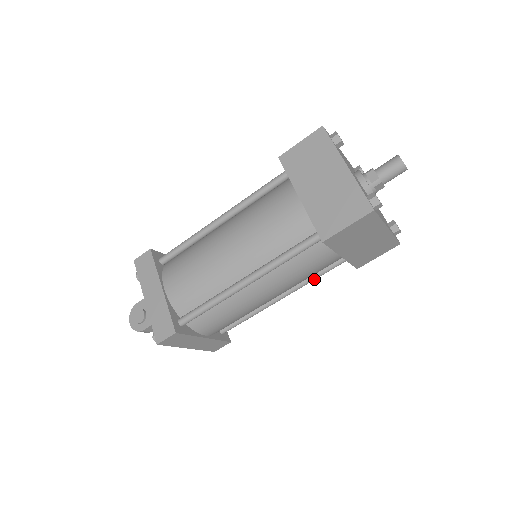
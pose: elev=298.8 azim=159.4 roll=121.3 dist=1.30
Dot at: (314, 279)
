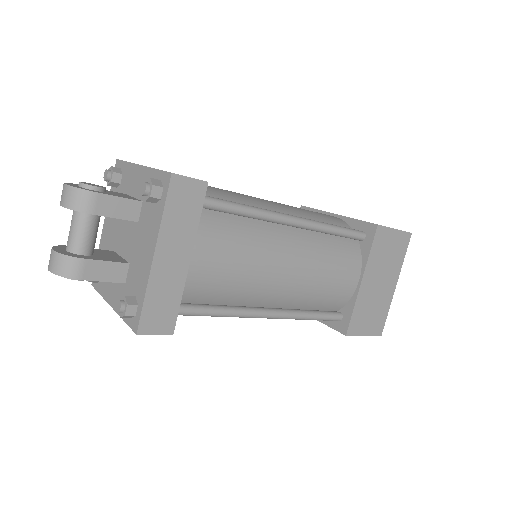
Dot at: (308, 316)
